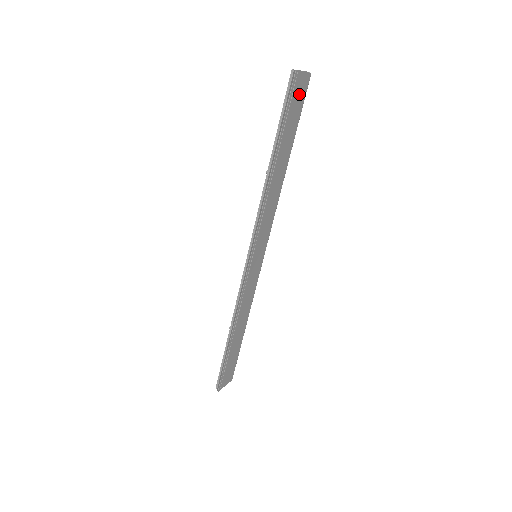
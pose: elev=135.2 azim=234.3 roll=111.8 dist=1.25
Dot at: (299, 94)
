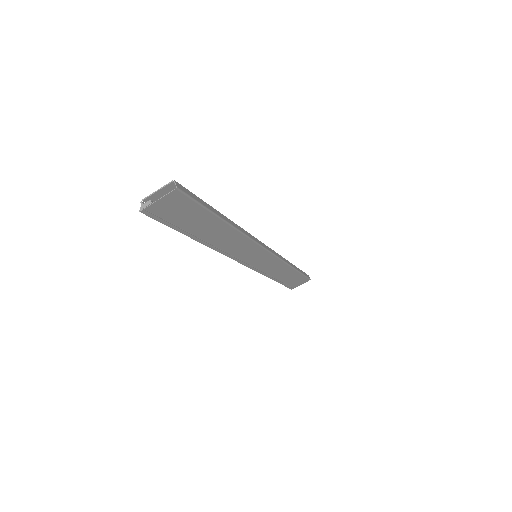
Dot at: (175, 207)
